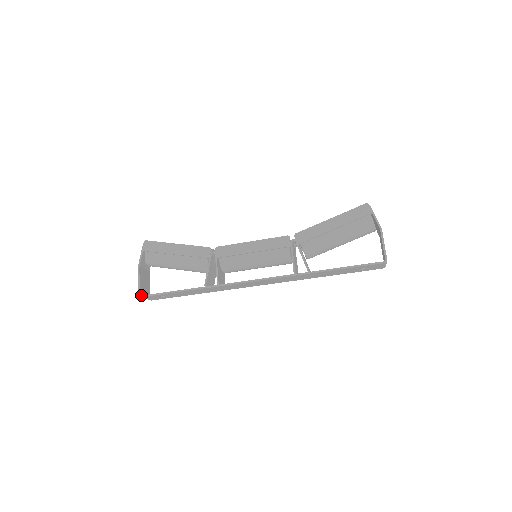
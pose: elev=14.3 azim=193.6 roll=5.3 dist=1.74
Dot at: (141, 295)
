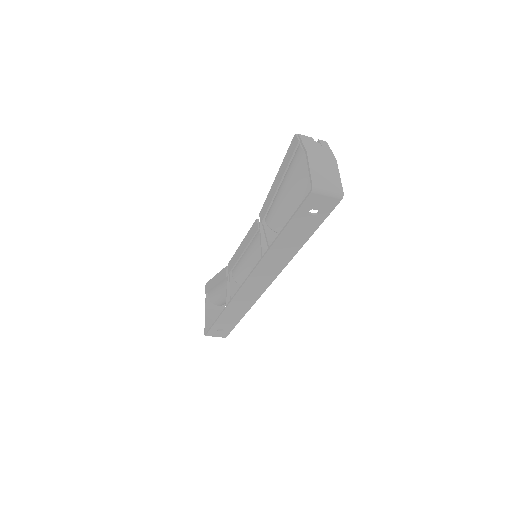
Dot at: occluded
